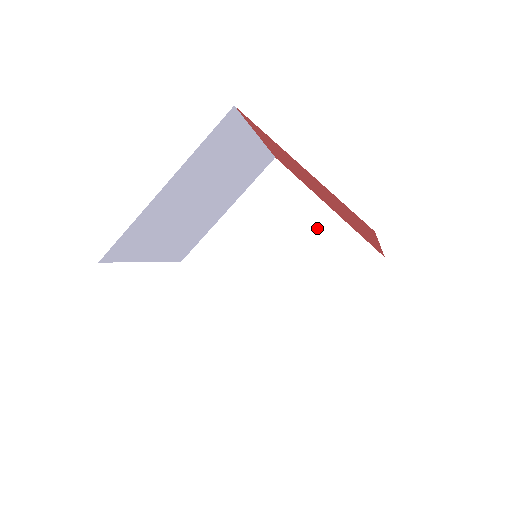
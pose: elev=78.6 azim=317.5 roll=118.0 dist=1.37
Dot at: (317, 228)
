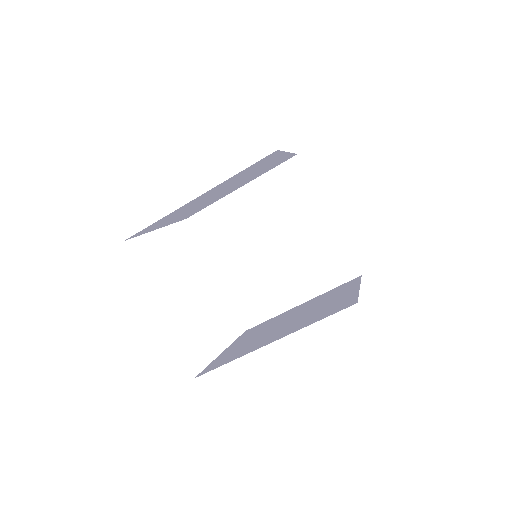
Dot at: (314, 231)
